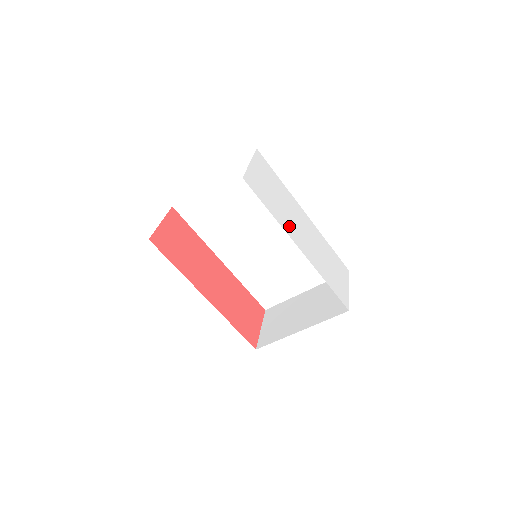
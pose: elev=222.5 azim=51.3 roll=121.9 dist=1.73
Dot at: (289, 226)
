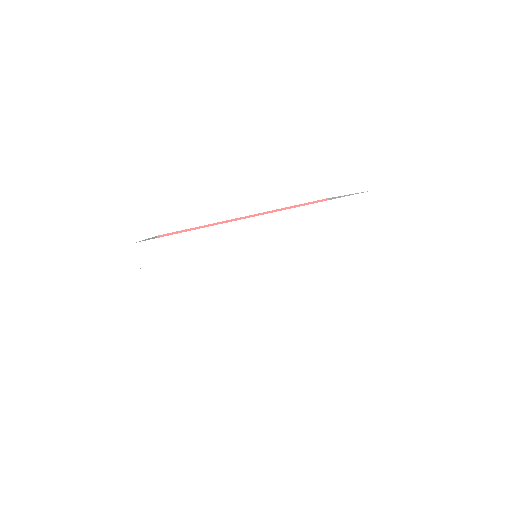
Dot at: (242, 296)
